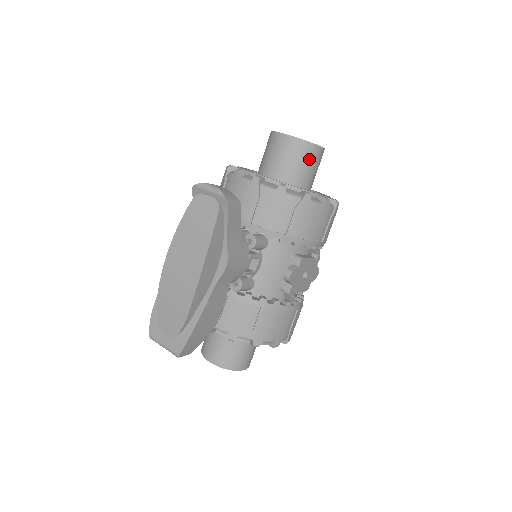
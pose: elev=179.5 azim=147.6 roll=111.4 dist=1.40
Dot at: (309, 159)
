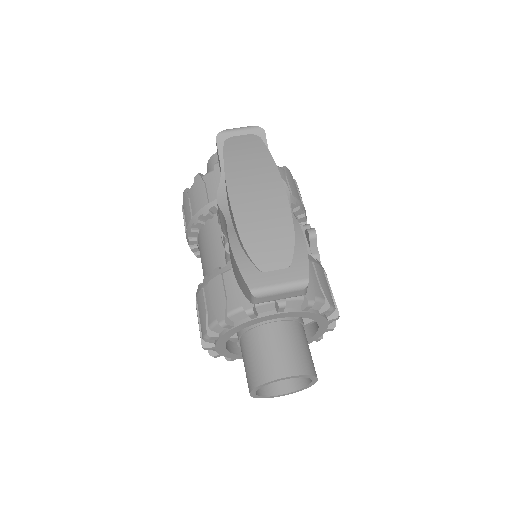
Dot at: occluded
